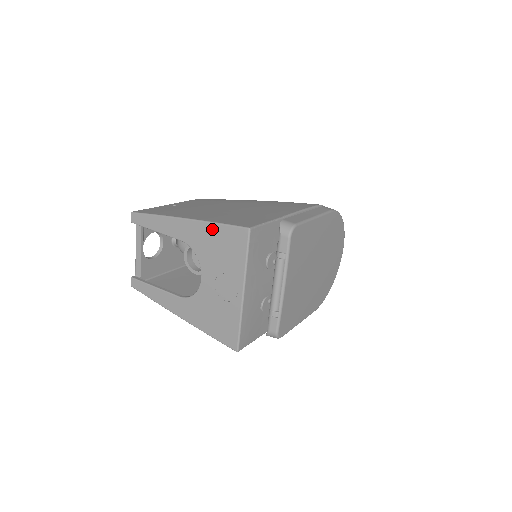
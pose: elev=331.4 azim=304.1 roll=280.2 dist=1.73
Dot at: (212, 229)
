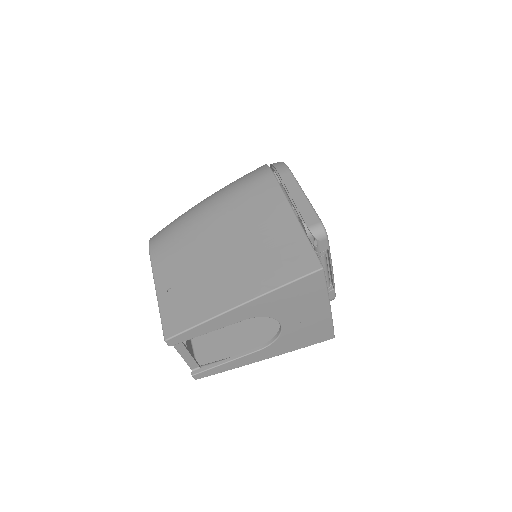
Dot at: (281, 292)
